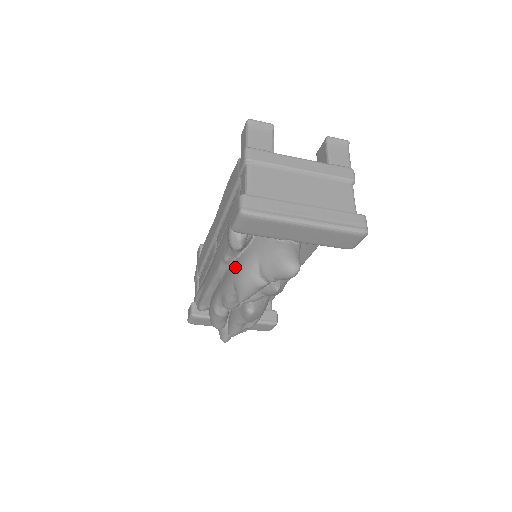
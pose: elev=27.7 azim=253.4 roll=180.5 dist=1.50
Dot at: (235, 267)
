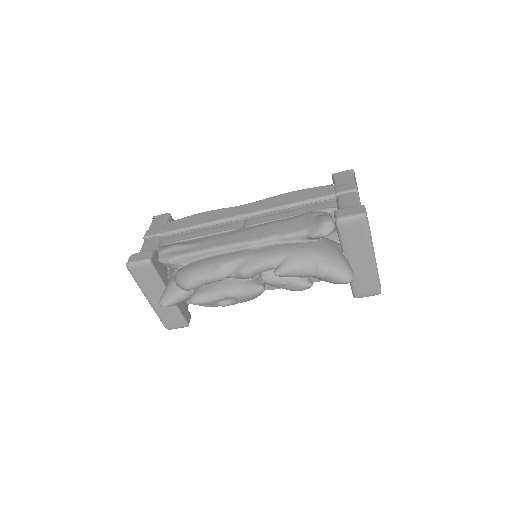
Dot at: (296, 246)
